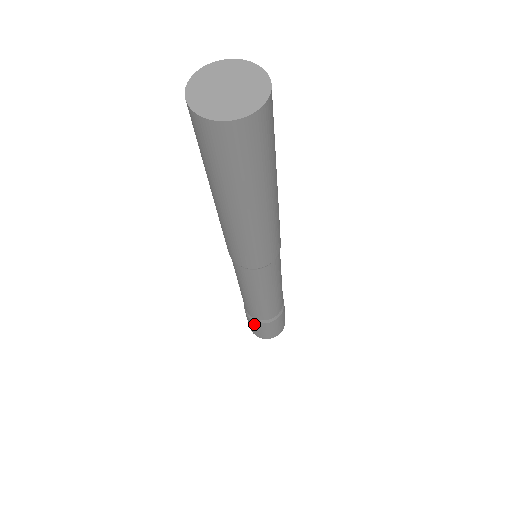
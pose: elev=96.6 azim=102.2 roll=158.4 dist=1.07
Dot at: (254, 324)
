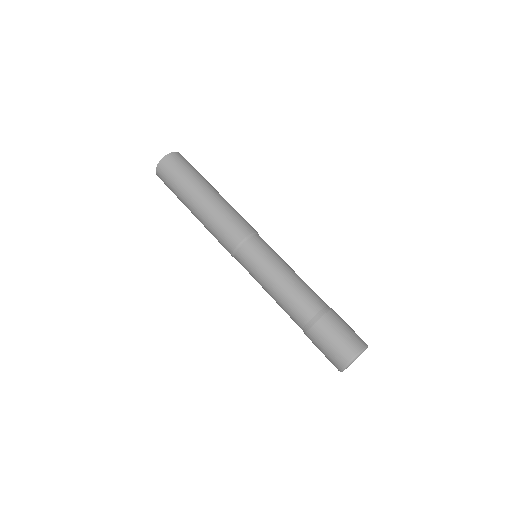
Dot at: (323, 330)
